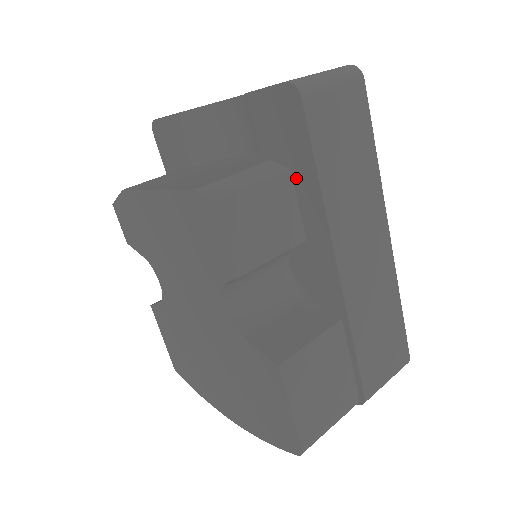
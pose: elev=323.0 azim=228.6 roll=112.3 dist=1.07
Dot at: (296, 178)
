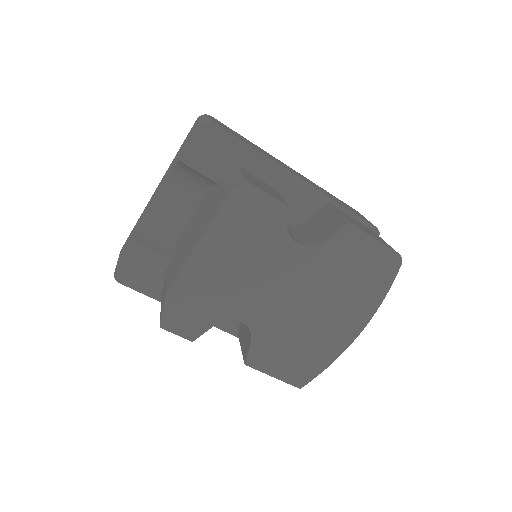
Dot at: (245, 166)
